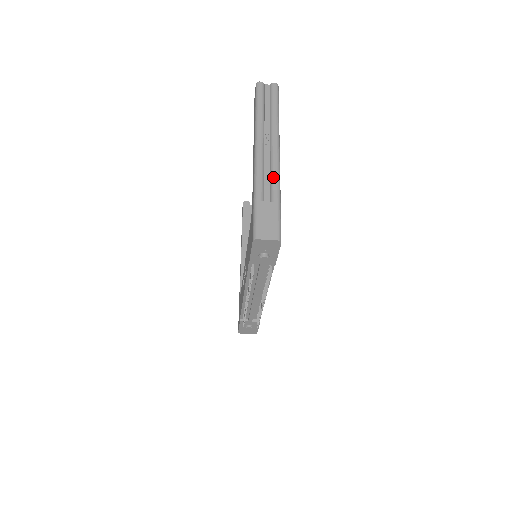
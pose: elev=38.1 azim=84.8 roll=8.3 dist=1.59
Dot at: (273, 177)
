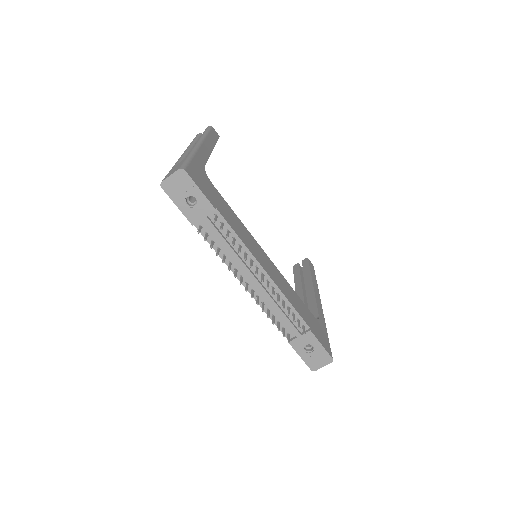
Dot at: (189, 152)
